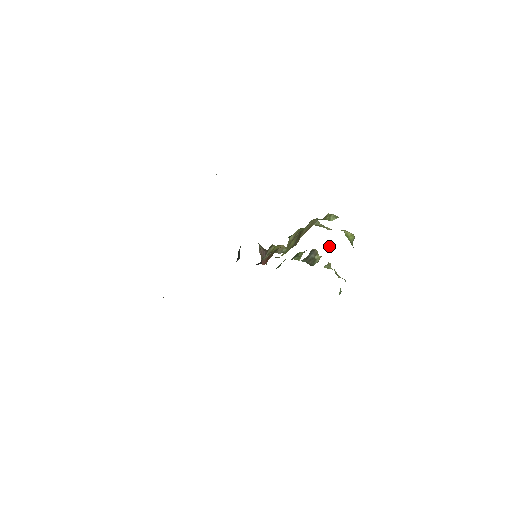
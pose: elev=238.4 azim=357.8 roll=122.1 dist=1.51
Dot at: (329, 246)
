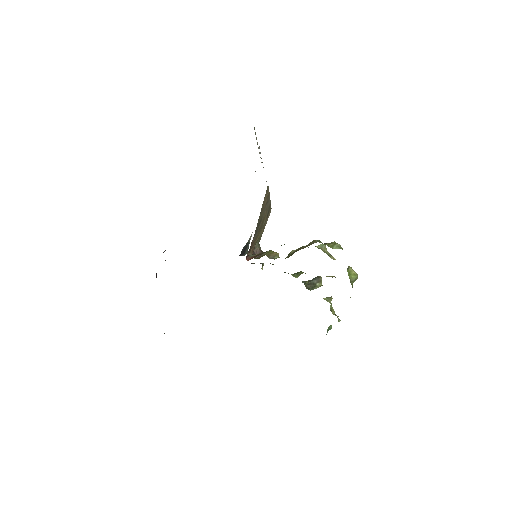
Dot at: occluded
